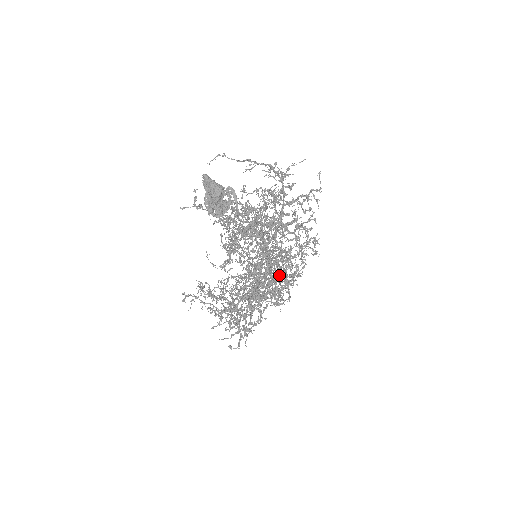
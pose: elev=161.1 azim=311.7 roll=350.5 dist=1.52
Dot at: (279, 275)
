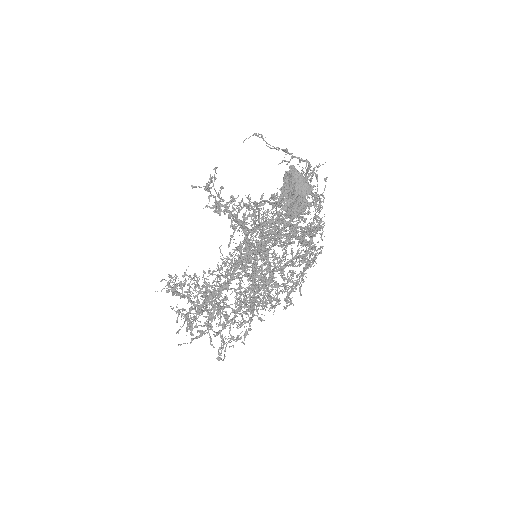
Dot at: occluded
